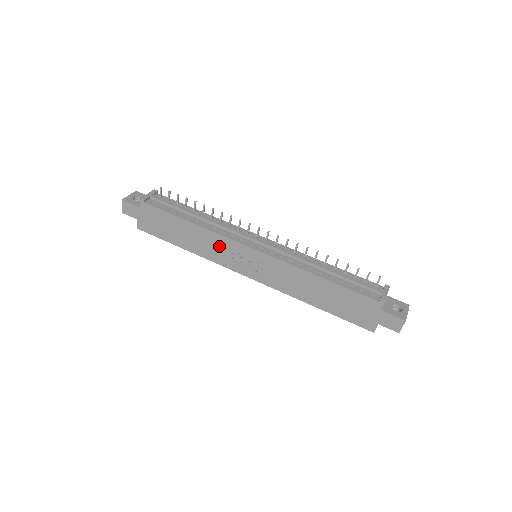
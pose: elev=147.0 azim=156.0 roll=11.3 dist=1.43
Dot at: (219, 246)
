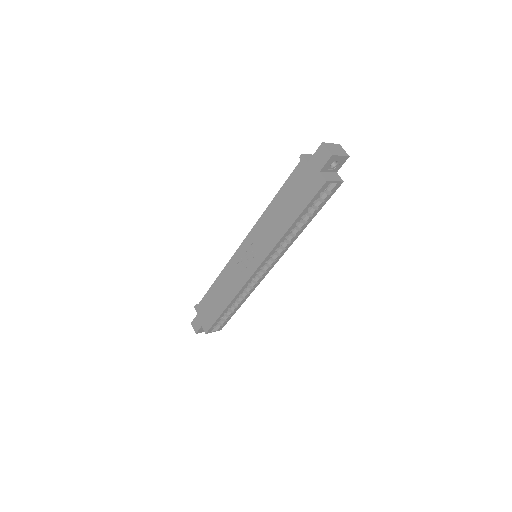
Dot at: (231, 274)
